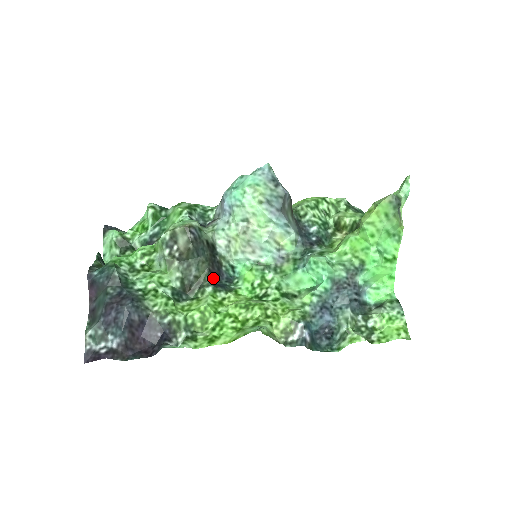
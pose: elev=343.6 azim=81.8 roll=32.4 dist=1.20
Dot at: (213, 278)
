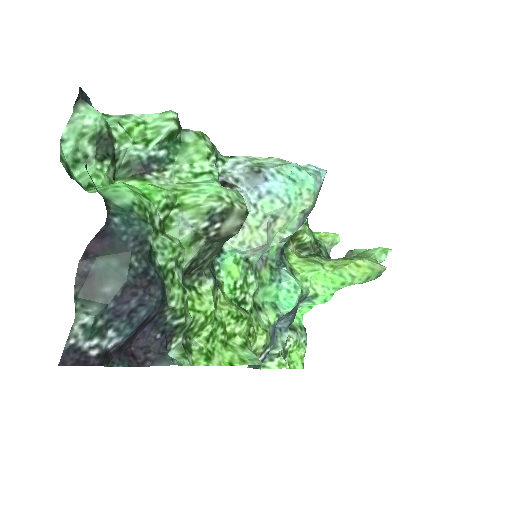
Dot at: occluded
